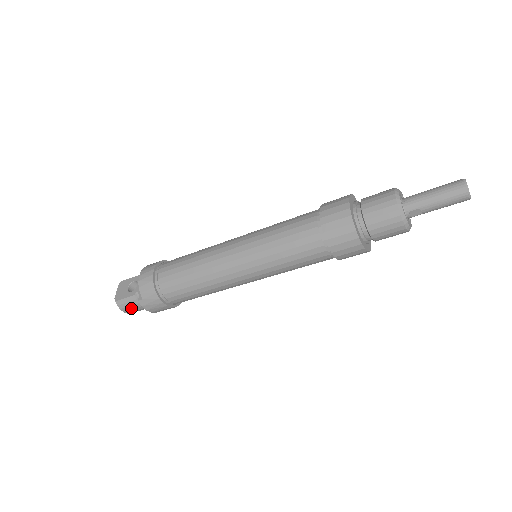
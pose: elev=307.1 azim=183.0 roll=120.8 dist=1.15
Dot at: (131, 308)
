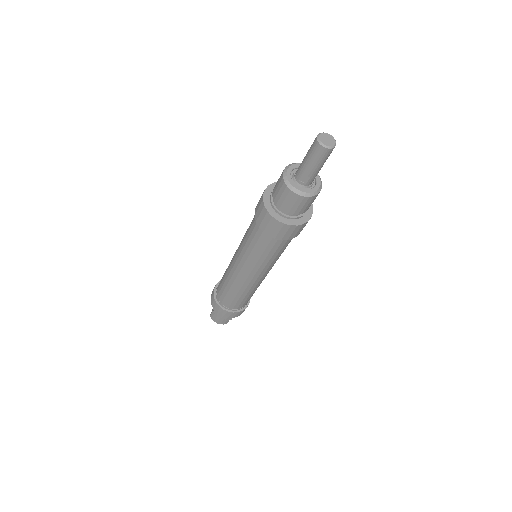
Dot at: (218, 319)
